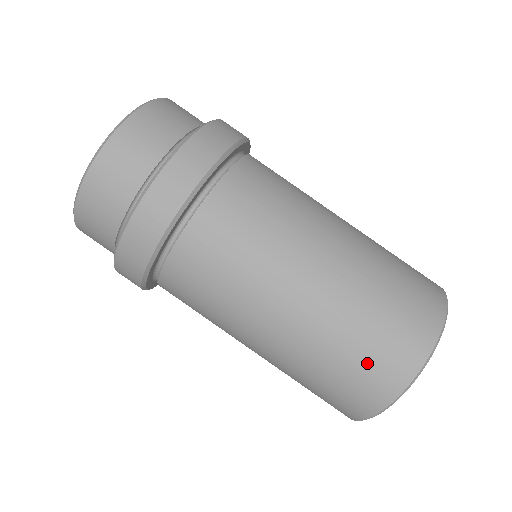
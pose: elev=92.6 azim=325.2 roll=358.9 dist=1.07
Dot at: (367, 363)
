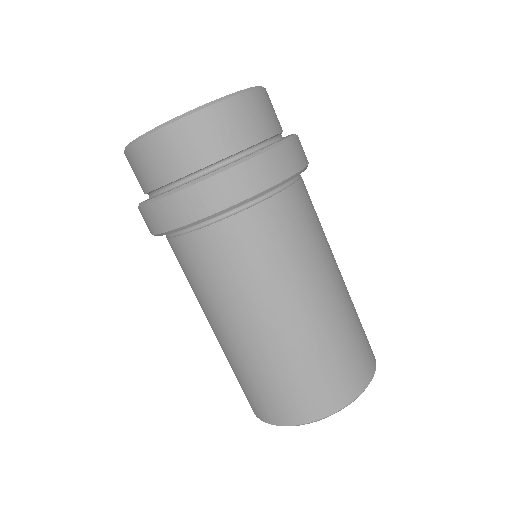
Dot at: (334, 374)
